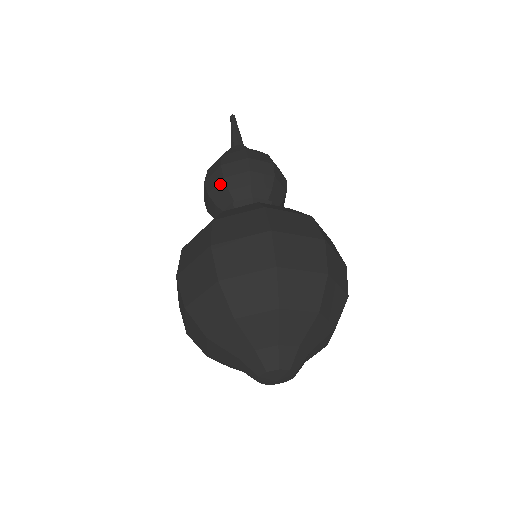
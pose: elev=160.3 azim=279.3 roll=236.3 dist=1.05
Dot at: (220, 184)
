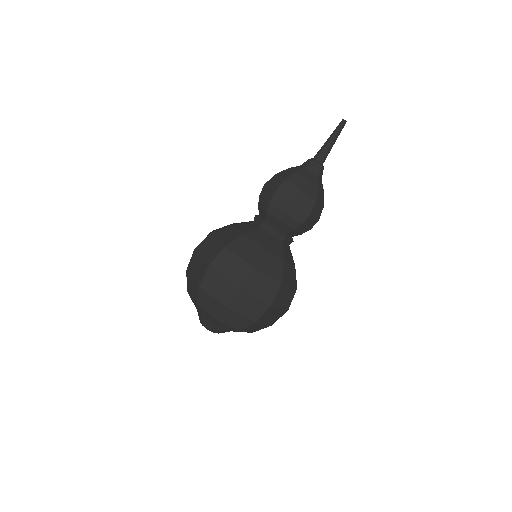
Dot at: (259, 198)
